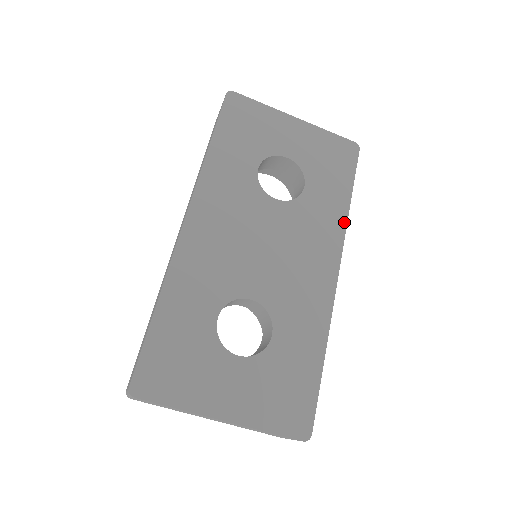
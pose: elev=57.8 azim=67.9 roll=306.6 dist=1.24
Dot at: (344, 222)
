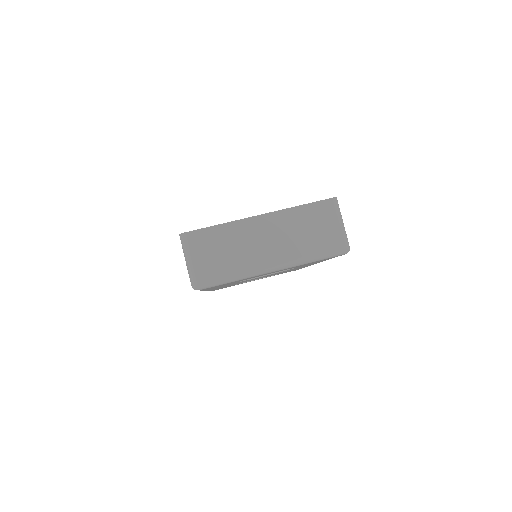
Dot at: occluded
